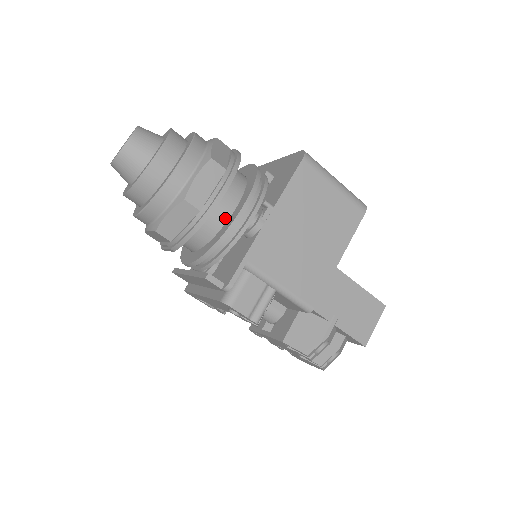
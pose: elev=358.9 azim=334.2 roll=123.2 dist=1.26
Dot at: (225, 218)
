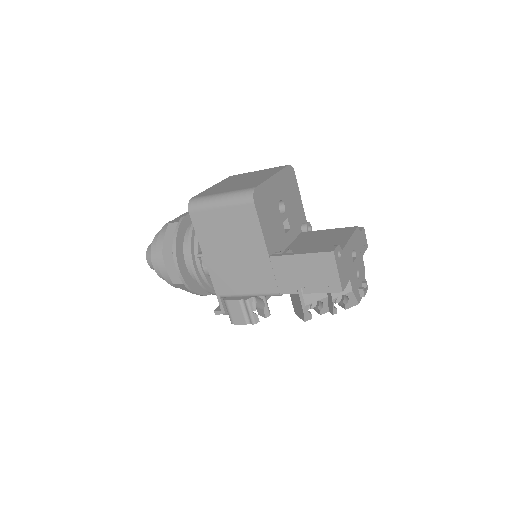
Dot at: occluded
